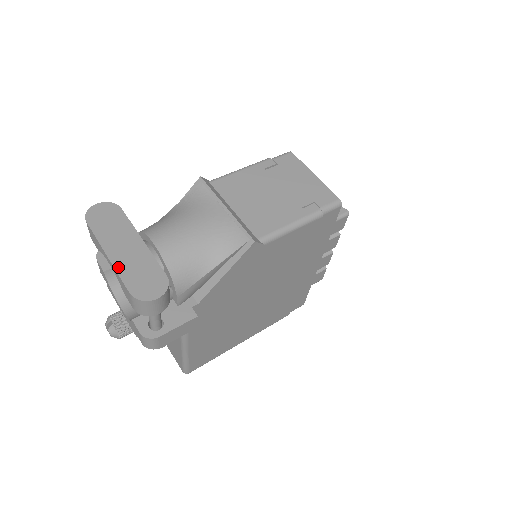
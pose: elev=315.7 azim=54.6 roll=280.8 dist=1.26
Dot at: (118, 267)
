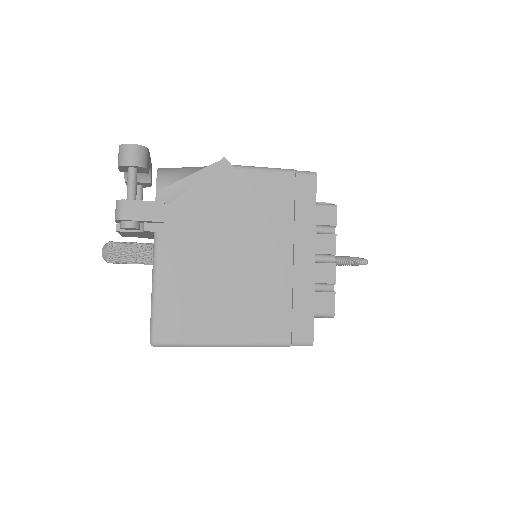
Dot at: occluded
